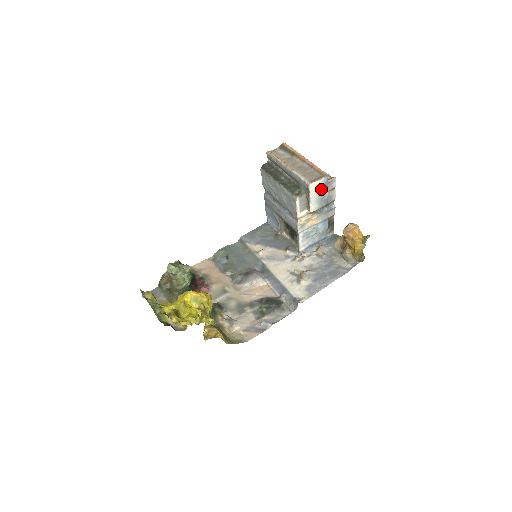
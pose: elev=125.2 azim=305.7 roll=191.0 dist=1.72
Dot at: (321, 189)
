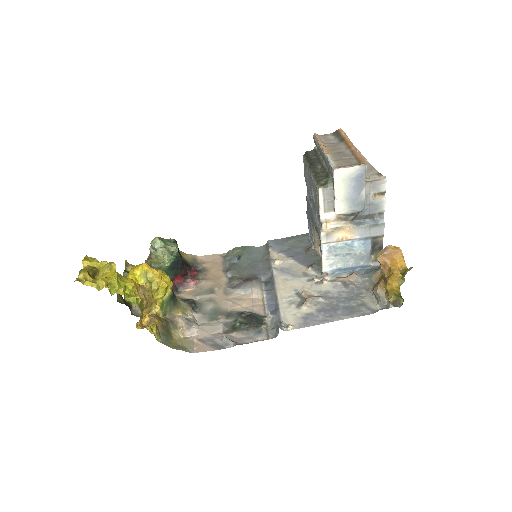
Dot at: (354, 182)
